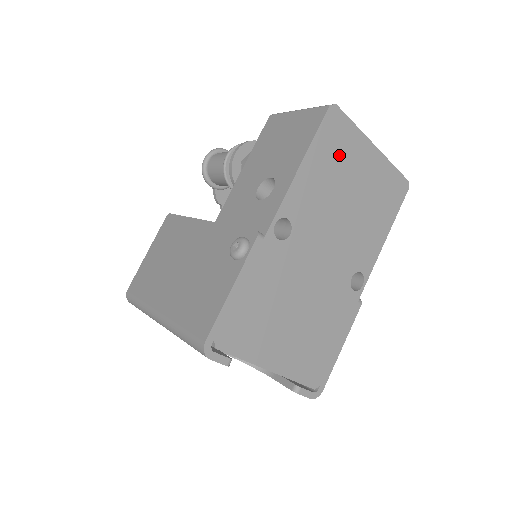
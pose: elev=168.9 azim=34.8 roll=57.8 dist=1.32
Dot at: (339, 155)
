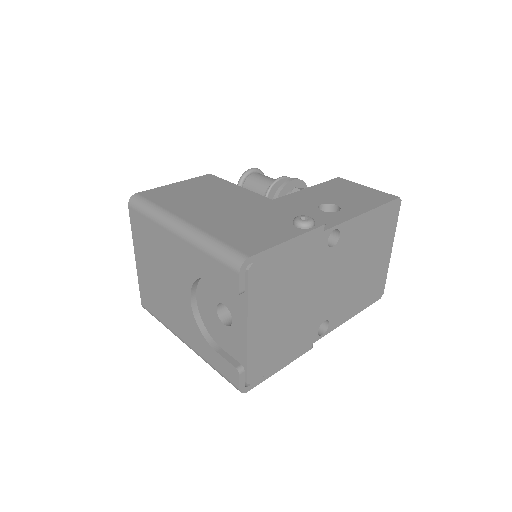
Dot at: (381, 231)
